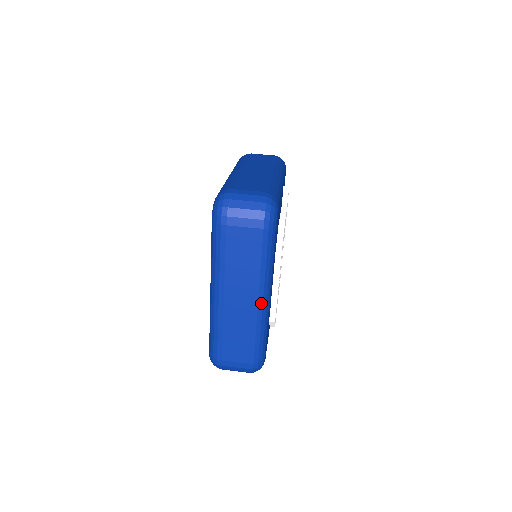
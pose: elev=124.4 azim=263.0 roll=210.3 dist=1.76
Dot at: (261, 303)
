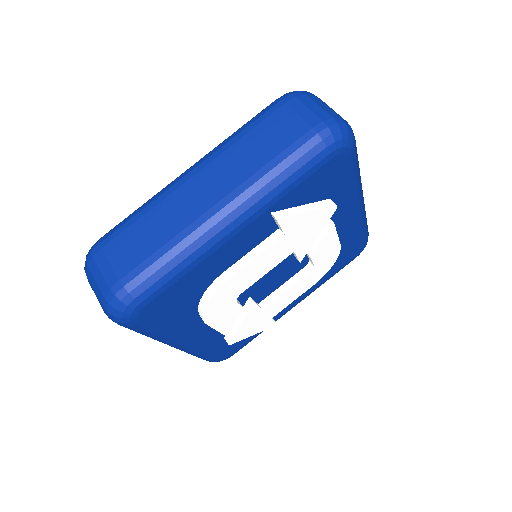
Dot at: (172, 346)
